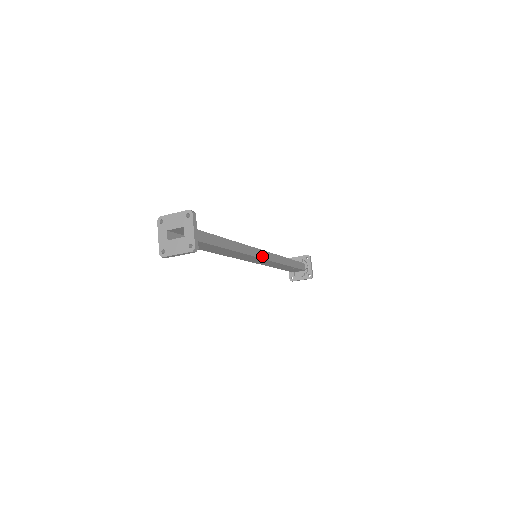
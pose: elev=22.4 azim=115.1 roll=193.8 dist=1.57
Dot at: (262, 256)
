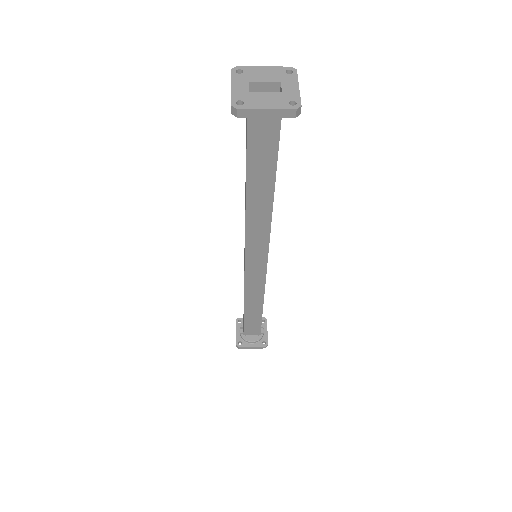
Dot at: (267, 255)
